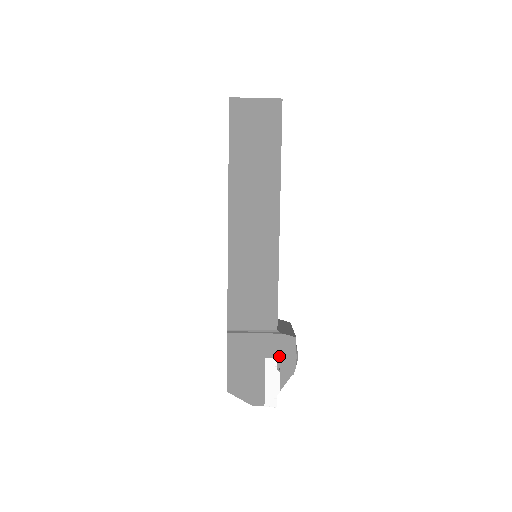
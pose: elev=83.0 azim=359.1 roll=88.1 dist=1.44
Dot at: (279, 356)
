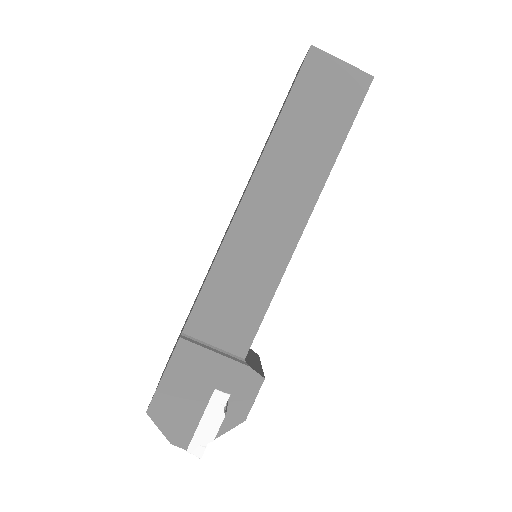
Dot at: (233, 394)
